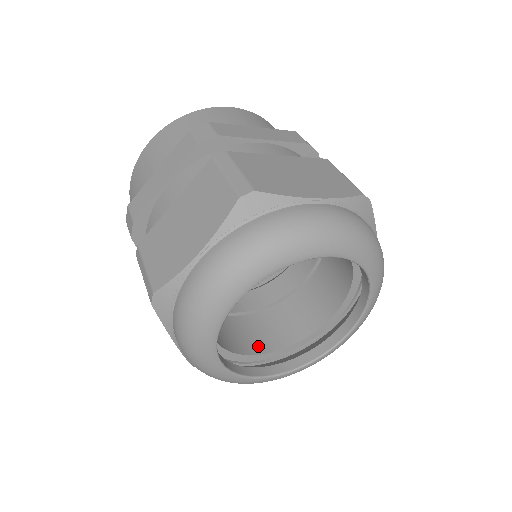
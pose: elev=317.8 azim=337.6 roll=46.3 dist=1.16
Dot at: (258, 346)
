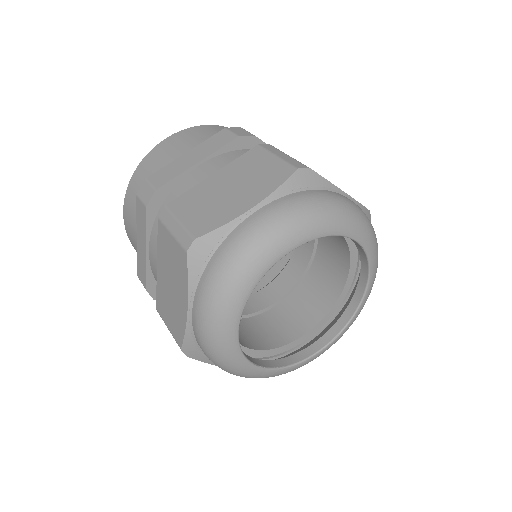
Dot at: (302, 326)
